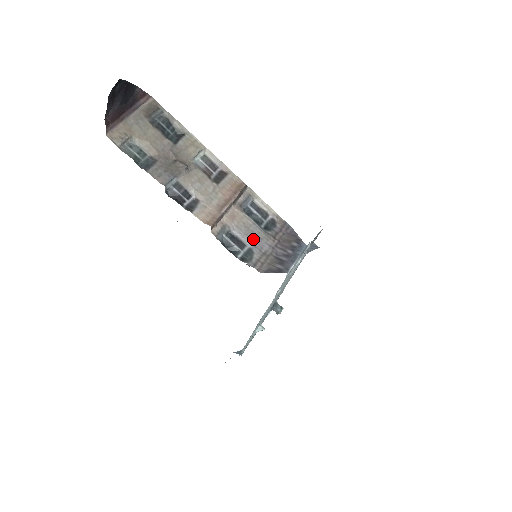
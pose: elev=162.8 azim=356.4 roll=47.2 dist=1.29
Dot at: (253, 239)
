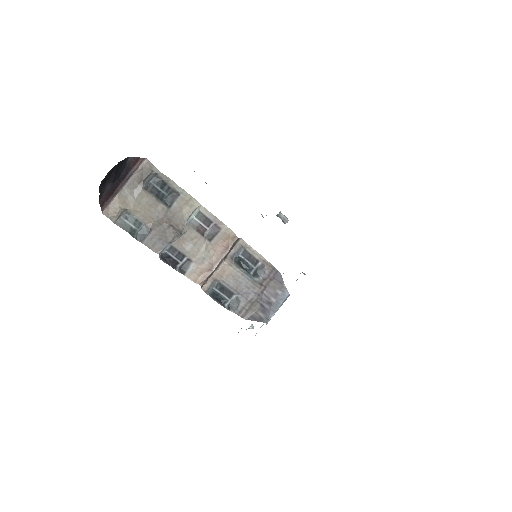
Dot at: (240, 290)
